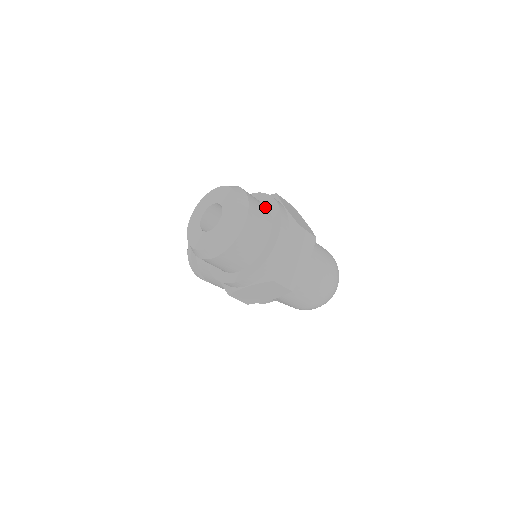
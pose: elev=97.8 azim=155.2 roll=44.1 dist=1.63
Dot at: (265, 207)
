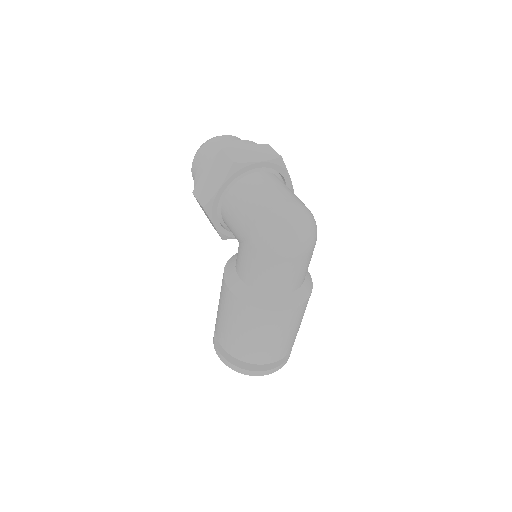
Dot at: occluded
